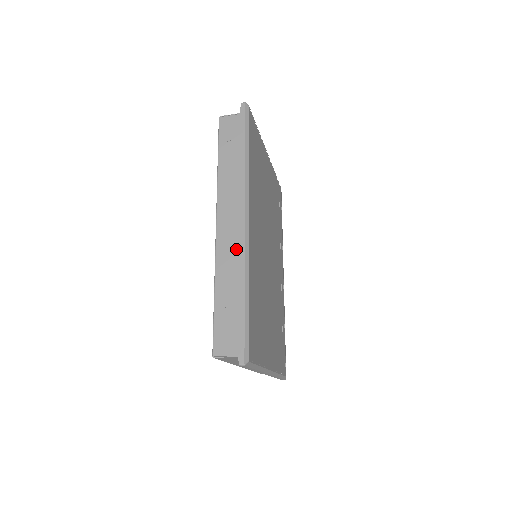
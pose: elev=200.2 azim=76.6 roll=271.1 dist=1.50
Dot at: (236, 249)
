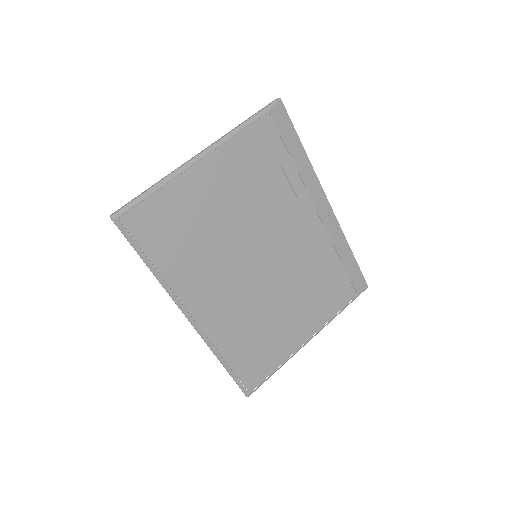
Dot at: occluded
